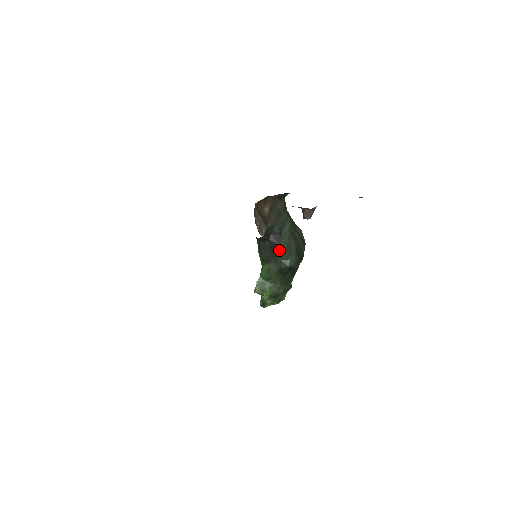
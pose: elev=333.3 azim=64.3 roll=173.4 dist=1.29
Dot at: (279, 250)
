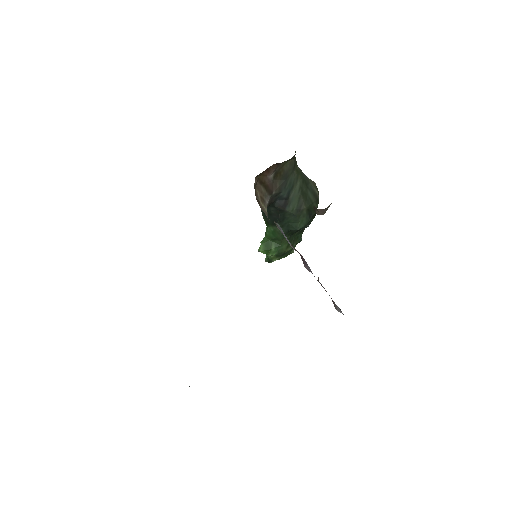
Dot at: (286, 215)
